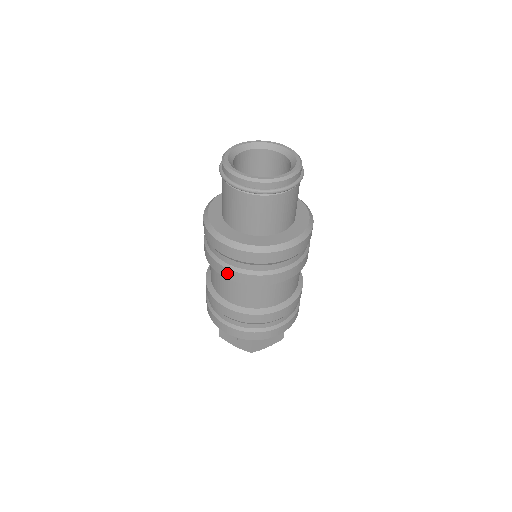
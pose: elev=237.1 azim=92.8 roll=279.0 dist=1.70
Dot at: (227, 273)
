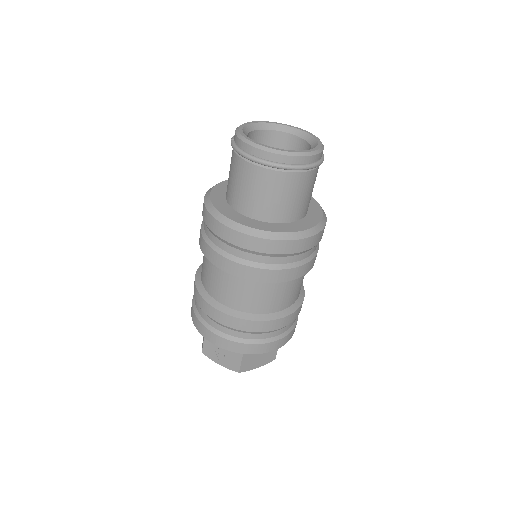
Dot at: (228, 265)
